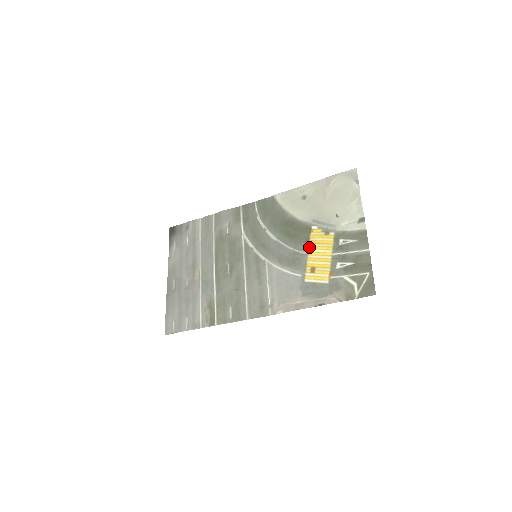
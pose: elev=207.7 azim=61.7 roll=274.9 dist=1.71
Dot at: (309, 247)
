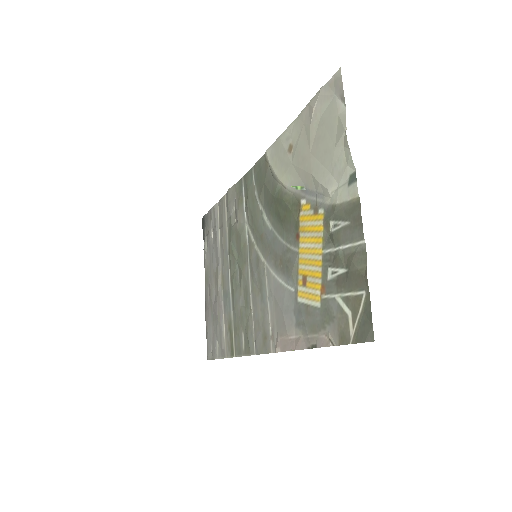
Dot at: (299, 239)
